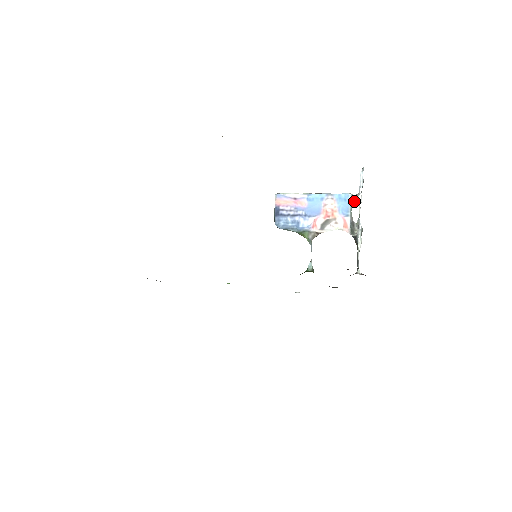
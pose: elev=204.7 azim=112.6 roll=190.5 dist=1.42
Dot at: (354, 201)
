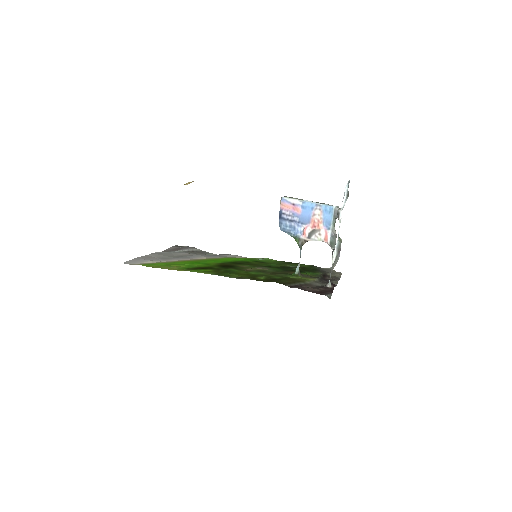
Dot at: (336, 215)
